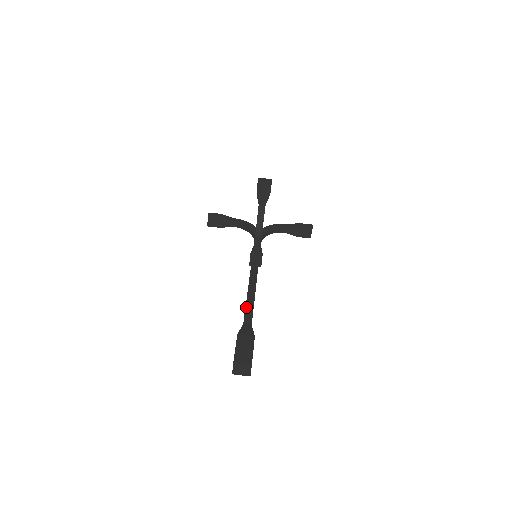
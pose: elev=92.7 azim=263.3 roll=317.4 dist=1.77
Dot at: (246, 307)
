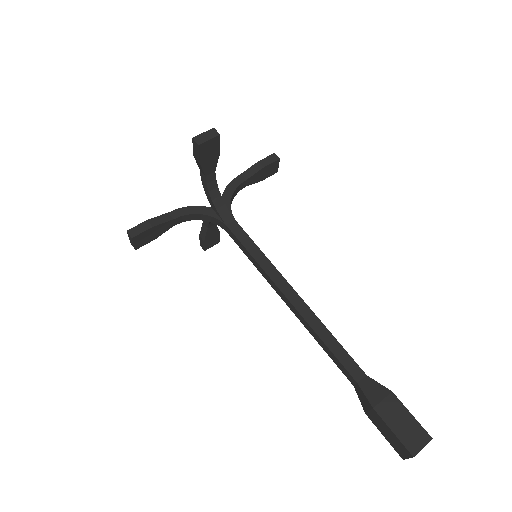
Dot at: (334, 353)
